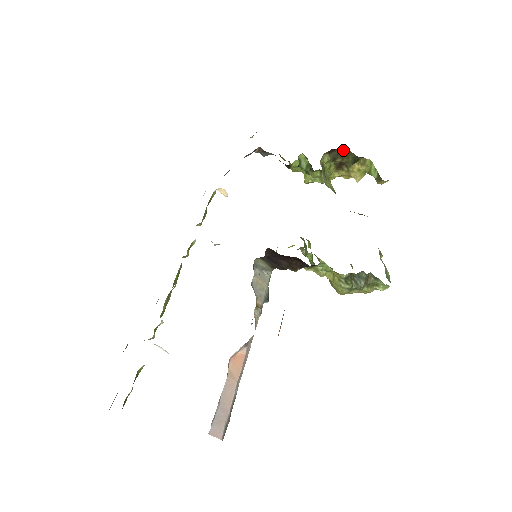
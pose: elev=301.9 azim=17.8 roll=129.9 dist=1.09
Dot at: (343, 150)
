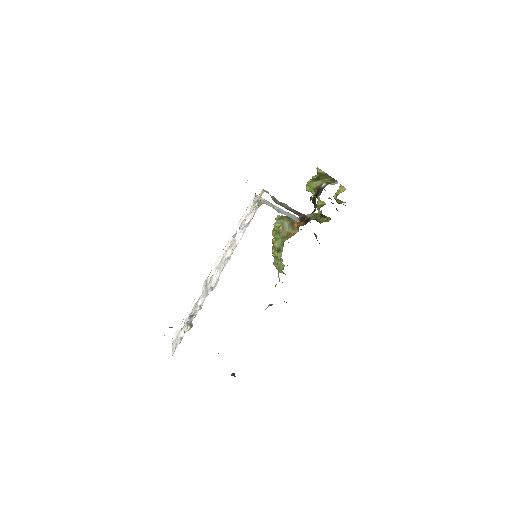
Dot at: occluded
